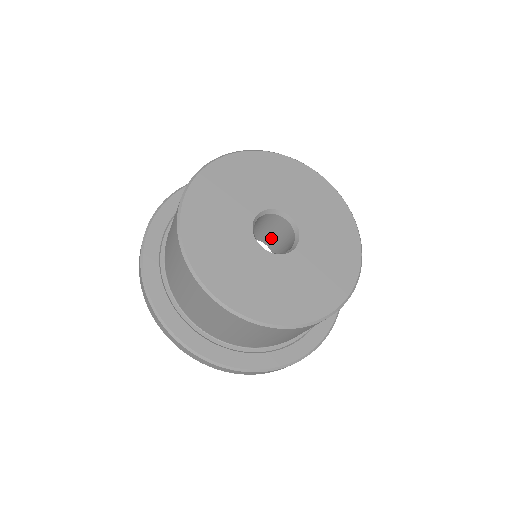
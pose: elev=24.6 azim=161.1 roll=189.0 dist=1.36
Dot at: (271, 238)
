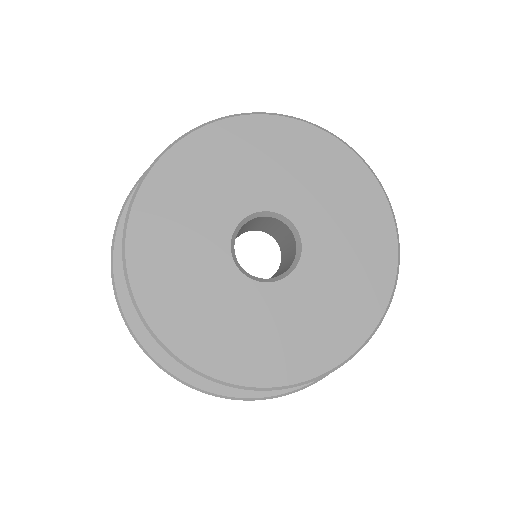
Dot at: (276, 235)
